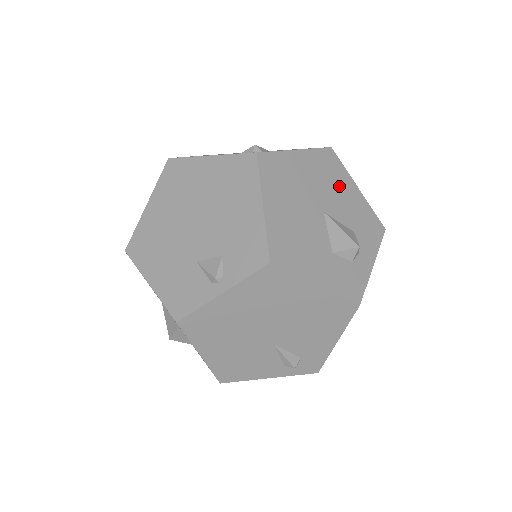
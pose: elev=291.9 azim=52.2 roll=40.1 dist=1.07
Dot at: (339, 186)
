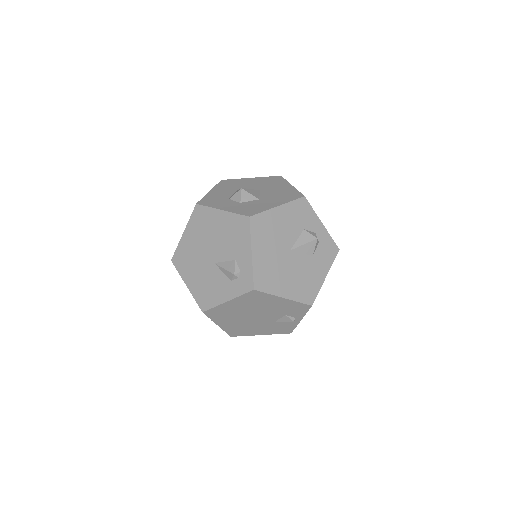
Dot at: (276, 226)
